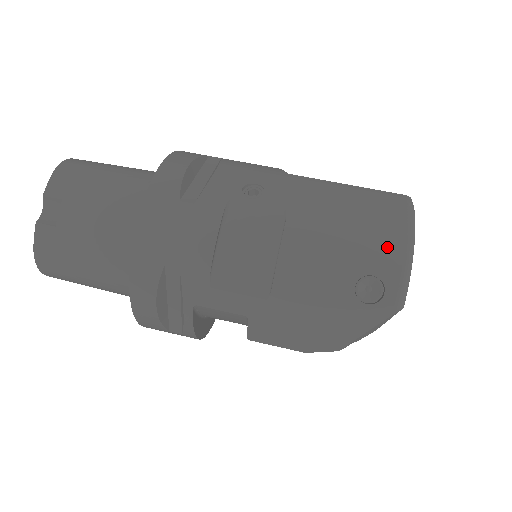
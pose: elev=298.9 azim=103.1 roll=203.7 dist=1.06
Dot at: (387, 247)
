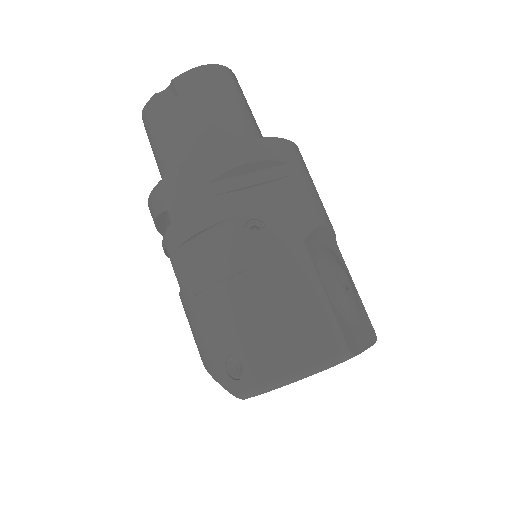
Dot at: (271, 363)
